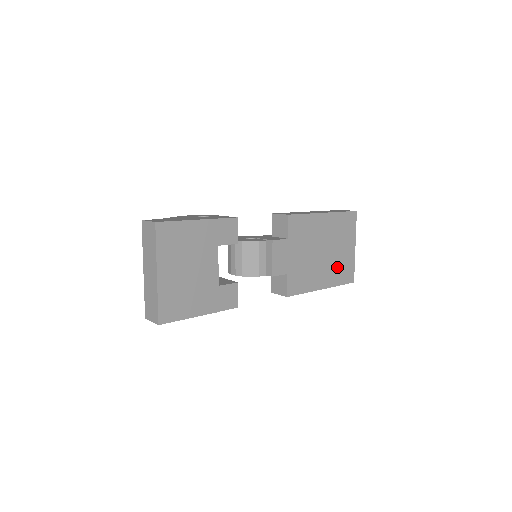
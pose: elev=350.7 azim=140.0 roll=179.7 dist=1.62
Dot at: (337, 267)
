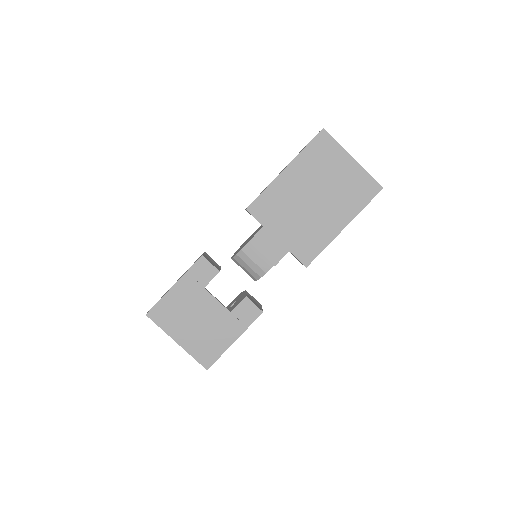
Dot at: (345, 196)
